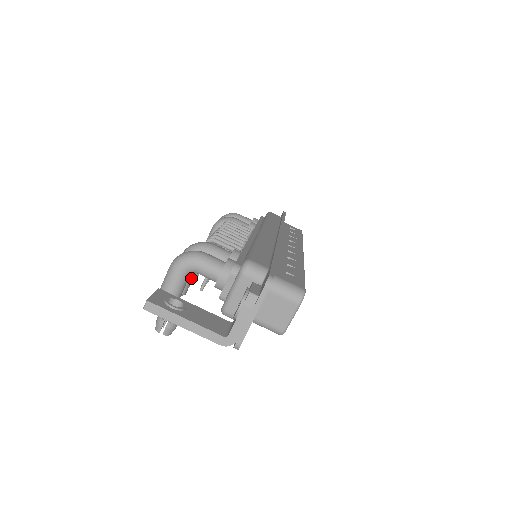
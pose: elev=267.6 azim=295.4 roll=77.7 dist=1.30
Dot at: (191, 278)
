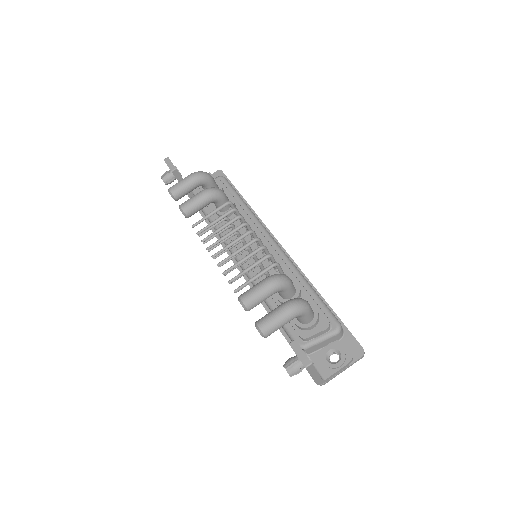
Dot at: occluded
